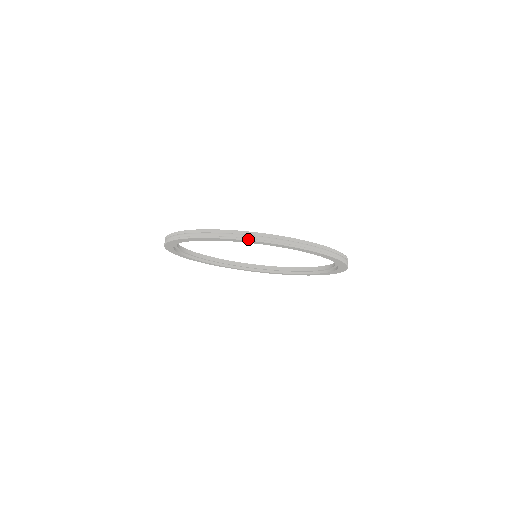
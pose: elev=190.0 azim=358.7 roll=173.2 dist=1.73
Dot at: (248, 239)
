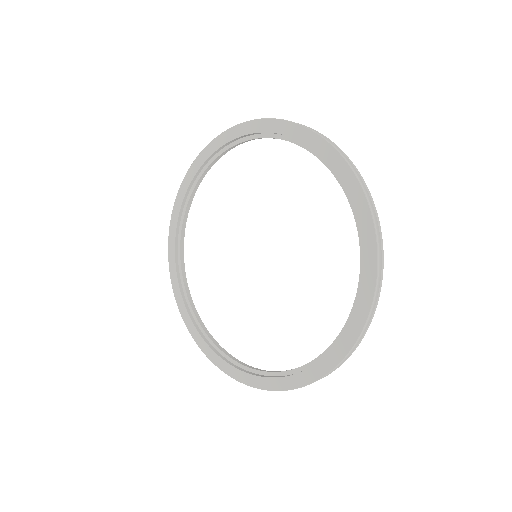
Dot at: occluded
